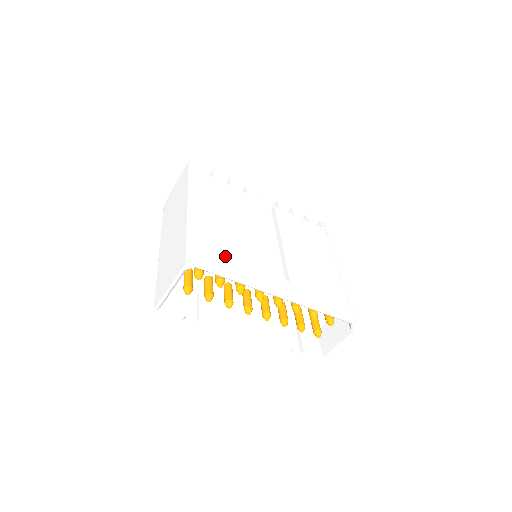
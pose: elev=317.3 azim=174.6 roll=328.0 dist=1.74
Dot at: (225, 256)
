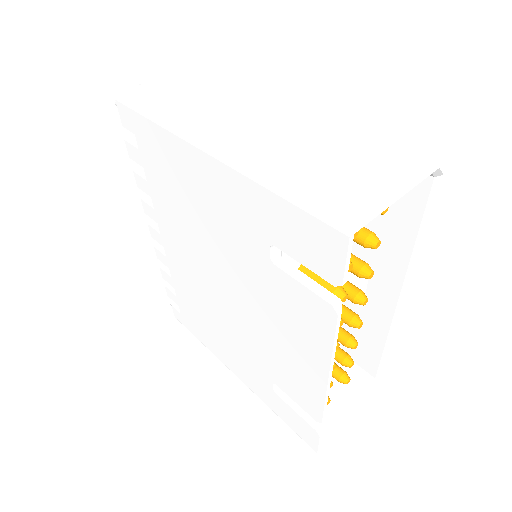
Dot at: occluded
